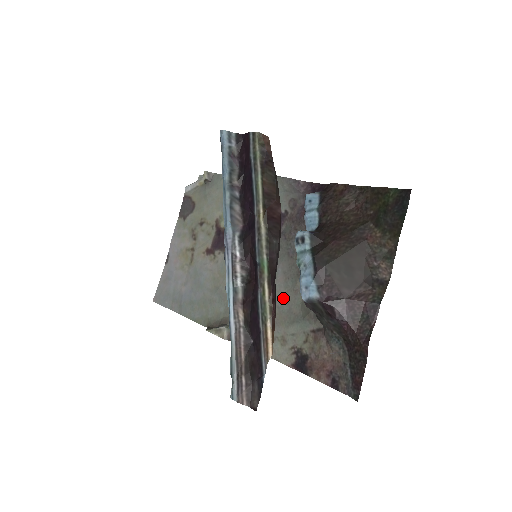
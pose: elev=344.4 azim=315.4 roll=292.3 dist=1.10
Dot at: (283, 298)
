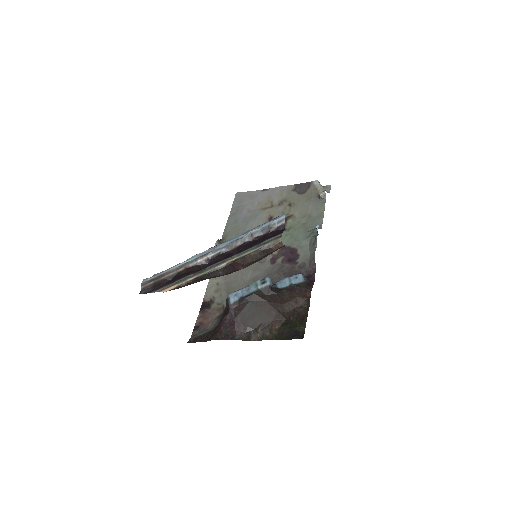
Dot at: (241, 281)
